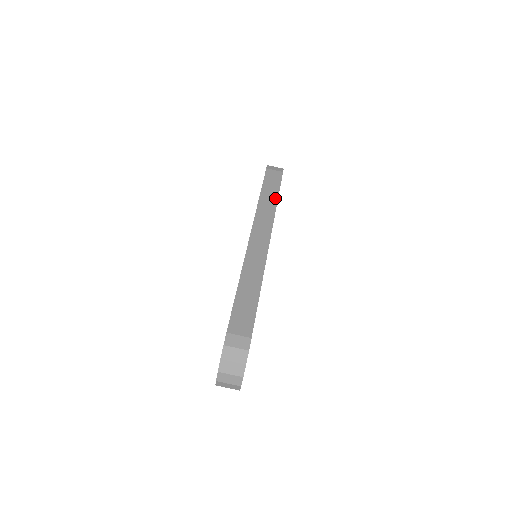
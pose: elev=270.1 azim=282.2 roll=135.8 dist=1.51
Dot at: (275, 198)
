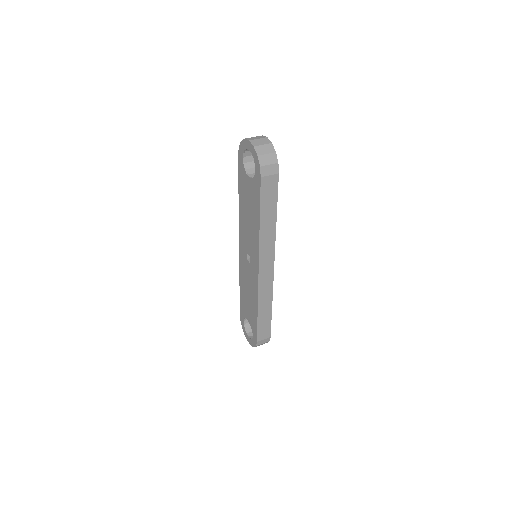
Dot at: occluded
